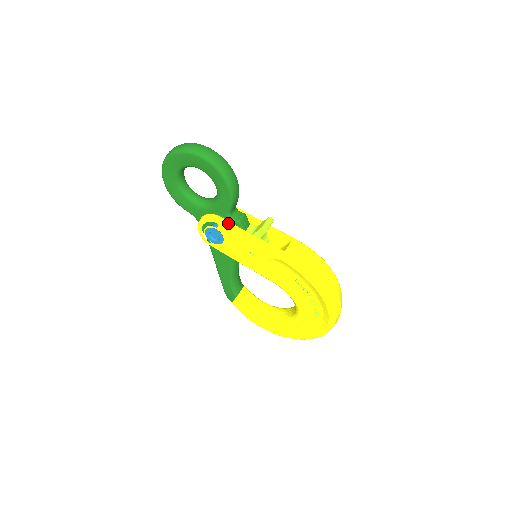
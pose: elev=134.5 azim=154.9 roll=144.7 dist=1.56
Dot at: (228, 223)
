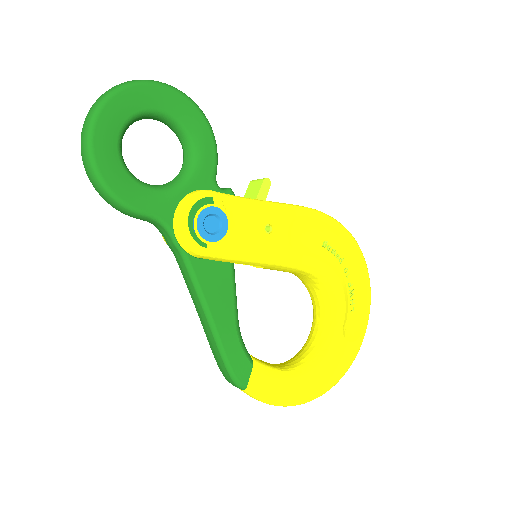
Dot at: (222, 193)
